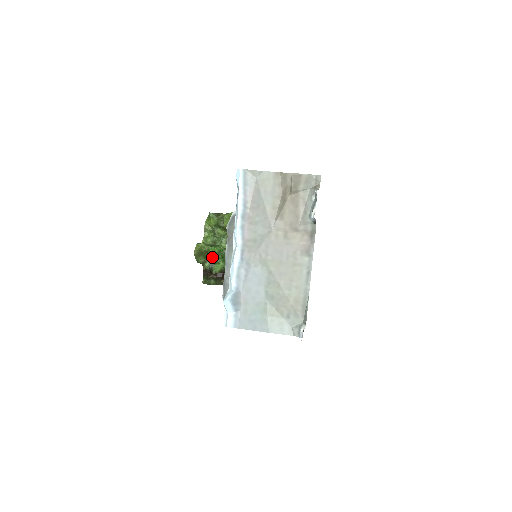
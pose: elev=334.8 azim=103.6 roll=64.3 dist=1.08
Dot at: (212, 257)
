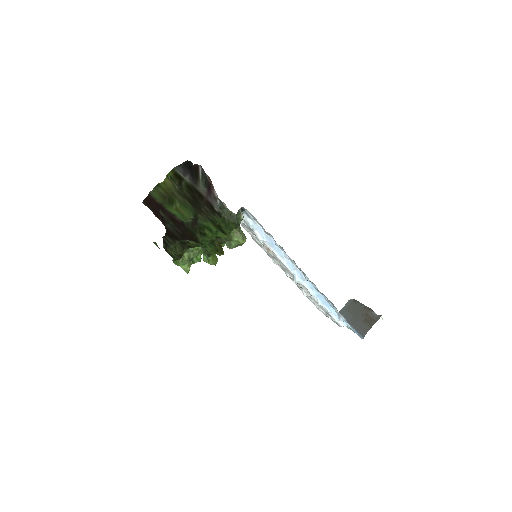
Dot at: occluded
